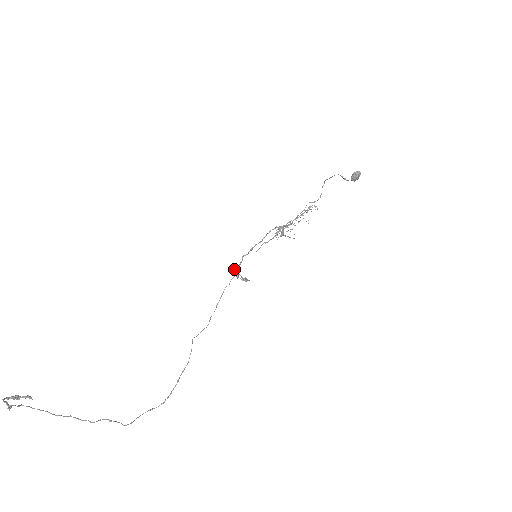
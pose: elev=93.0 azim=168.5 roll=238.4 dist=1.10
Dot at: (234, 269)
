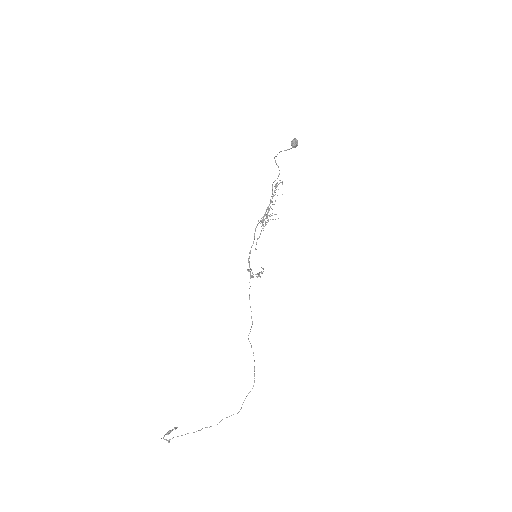
Dot at: (248, 270)
